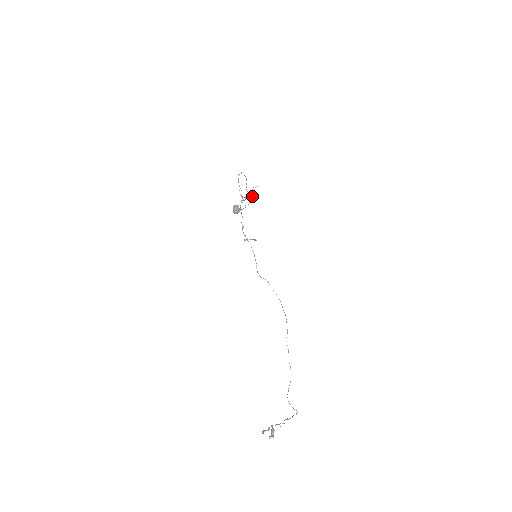
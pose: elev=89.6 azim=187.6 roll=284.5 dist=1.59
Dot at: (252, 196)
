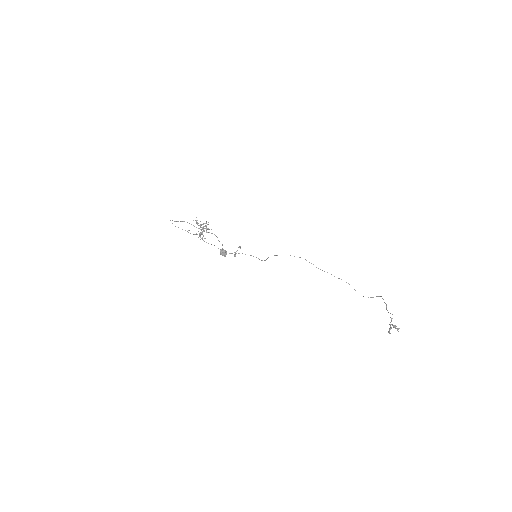
Dot at: occluded
